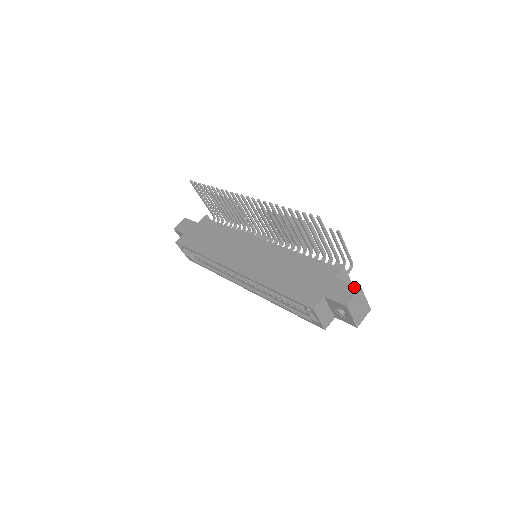
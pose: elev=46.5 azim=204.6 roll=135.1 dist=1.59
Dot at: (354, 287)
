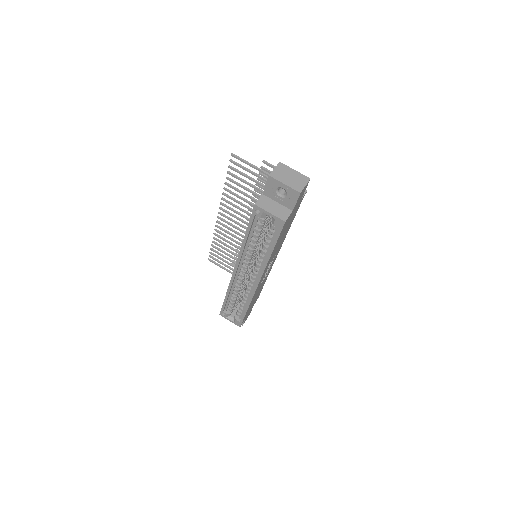
Dot at: occluded
